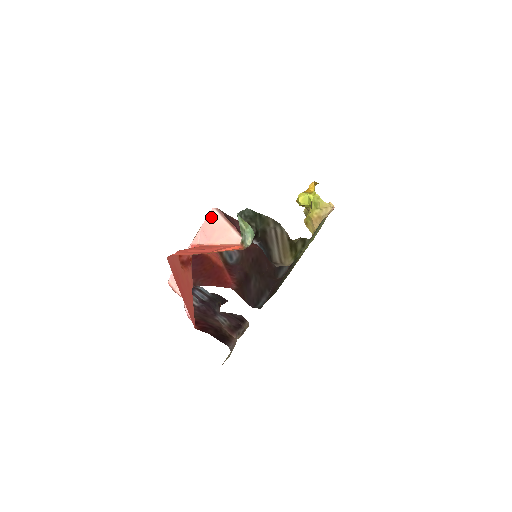
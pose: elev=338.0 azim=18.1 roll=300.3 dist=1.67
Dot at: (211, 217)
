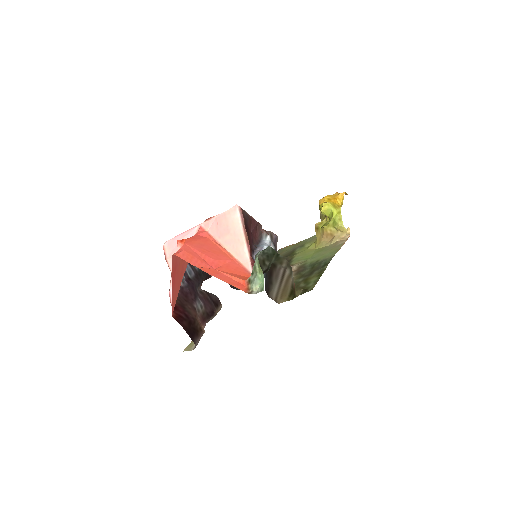
Dot at: (231, 214)
